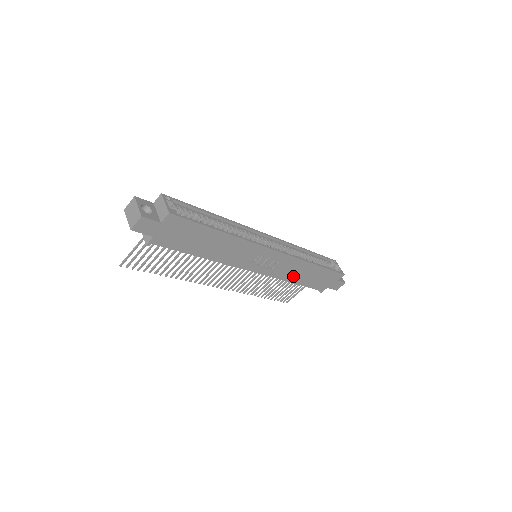
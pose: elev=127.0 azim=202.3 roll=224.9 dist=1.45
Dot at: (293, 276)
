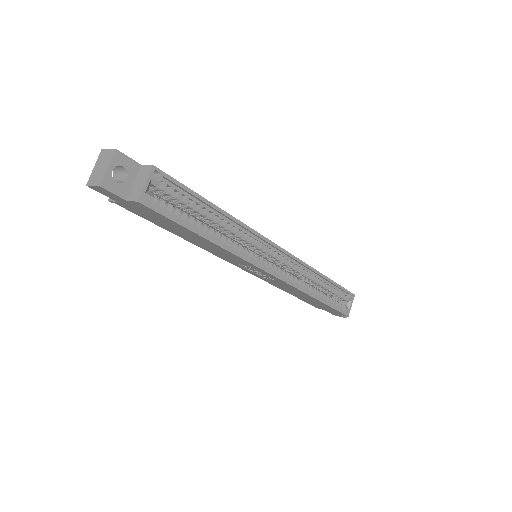
Dot at: (288, 290)
